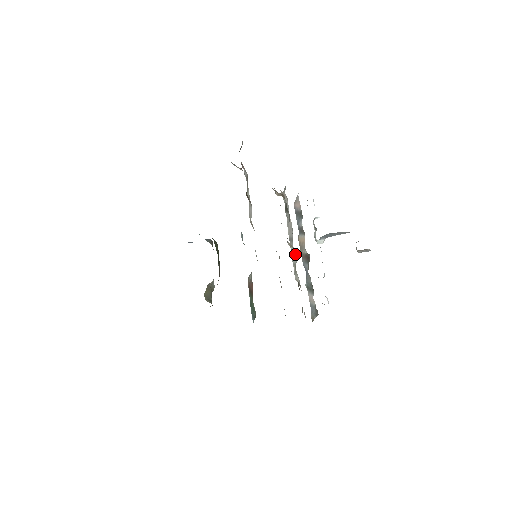
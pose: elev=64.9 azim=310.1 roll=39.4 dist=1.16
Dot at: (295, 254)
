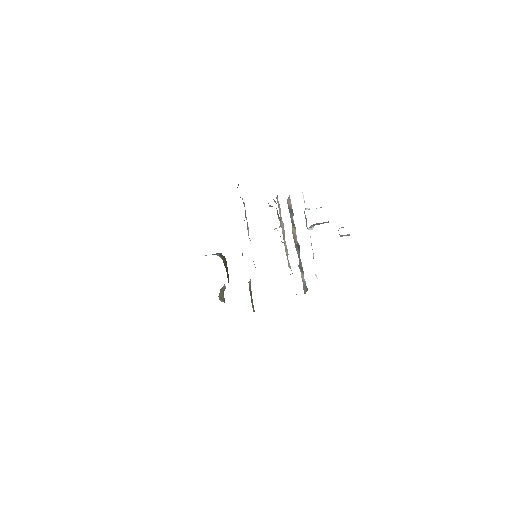
Dot at: occluded
